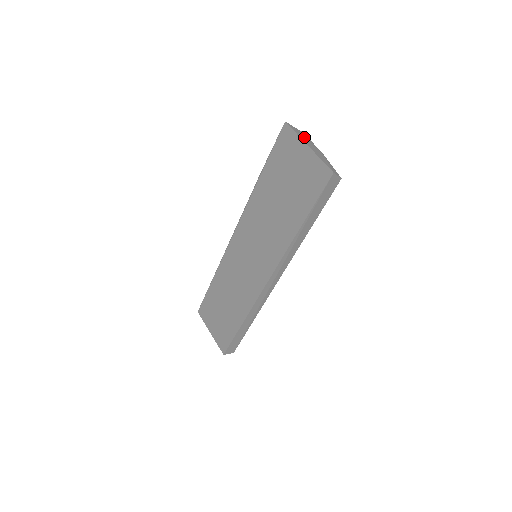
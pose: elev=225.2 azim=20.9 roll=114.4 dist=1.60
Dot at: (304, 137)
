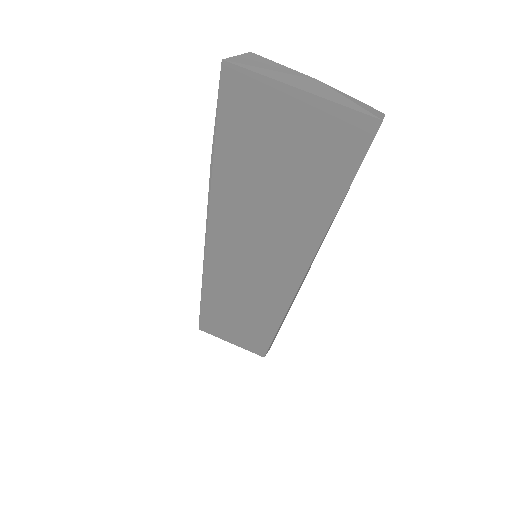
Dot at: (269, 68)
